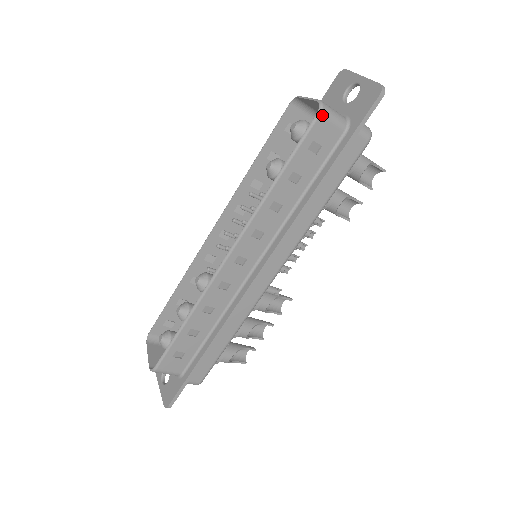
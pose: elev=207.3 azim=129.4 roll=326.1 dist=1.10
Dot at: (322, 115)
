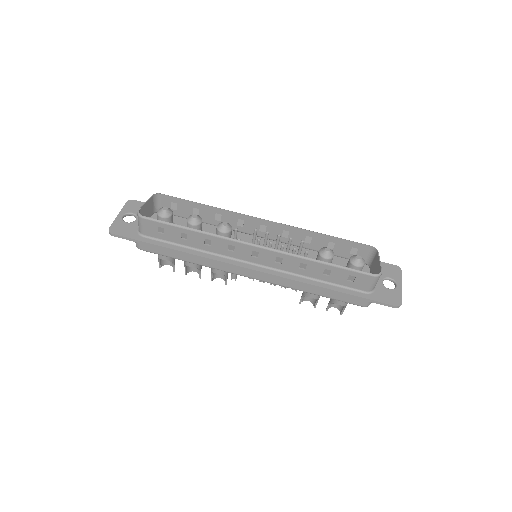
Dot at: (374, 278)
